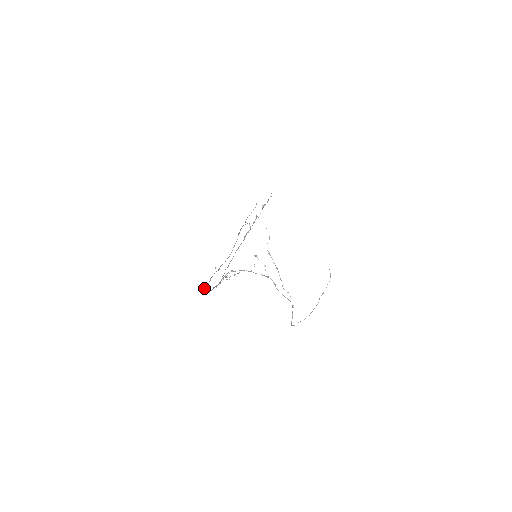
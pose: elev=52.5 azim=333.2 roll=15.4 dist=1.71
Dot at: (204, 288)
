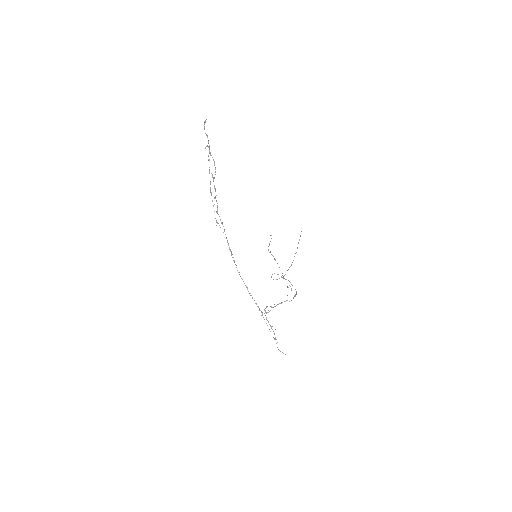
Dot at: occluded
